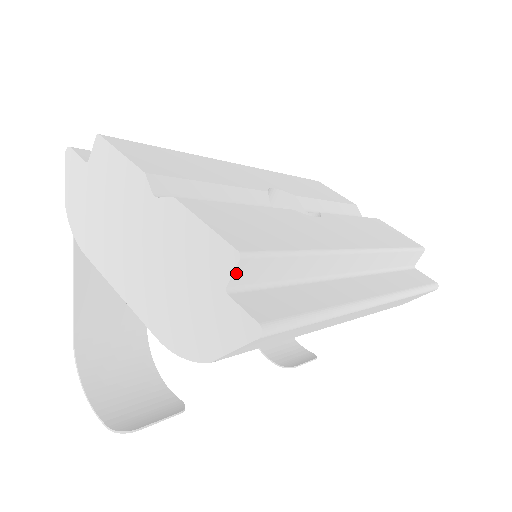
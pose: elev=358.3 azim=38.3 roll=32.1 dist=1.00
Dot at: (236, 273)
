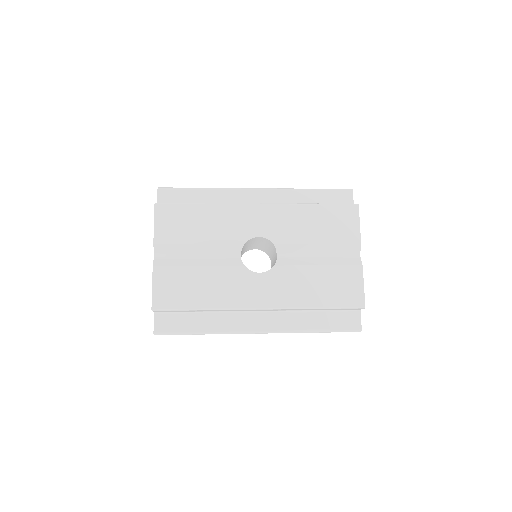
Dot at: (155, 311)
